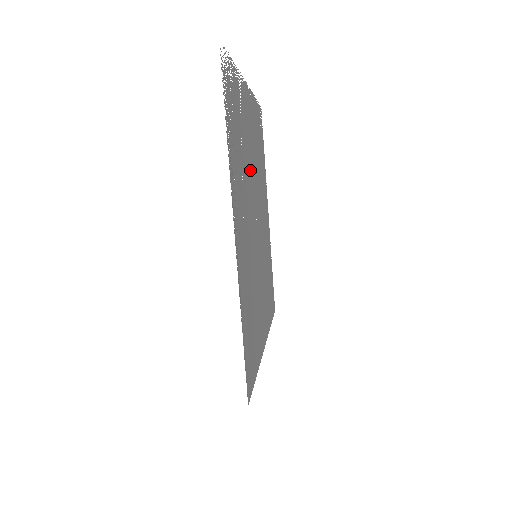
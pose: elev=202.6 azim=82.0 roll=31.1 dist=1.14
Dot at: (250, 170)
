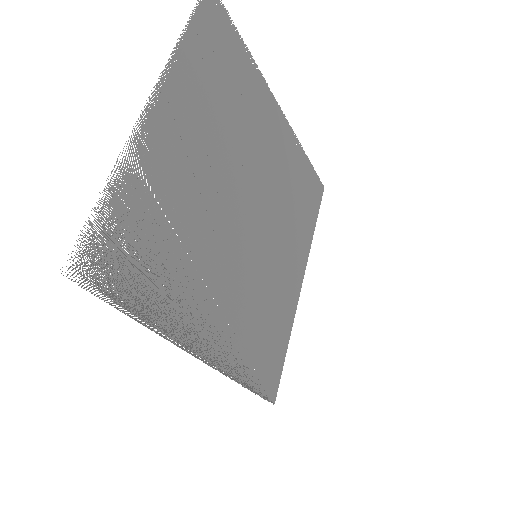
Dot at: (209, 197)
